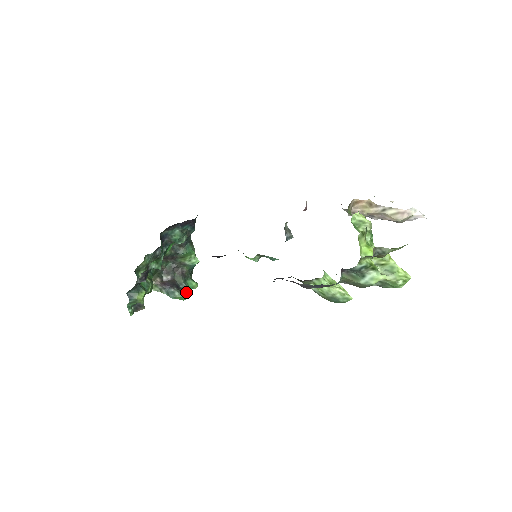
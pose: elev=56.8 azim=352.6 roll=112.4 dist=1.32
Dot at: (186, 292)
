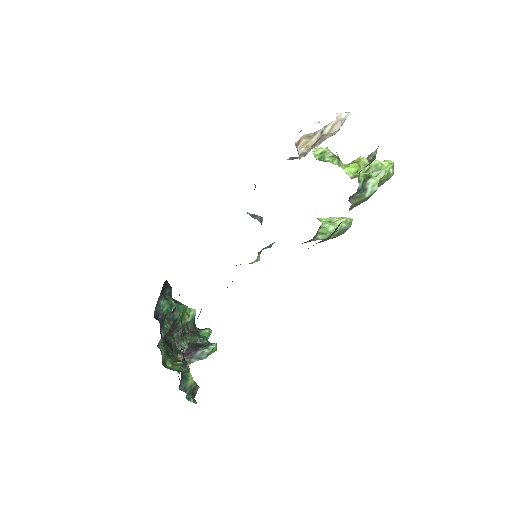
Dot at: (210, 343)
